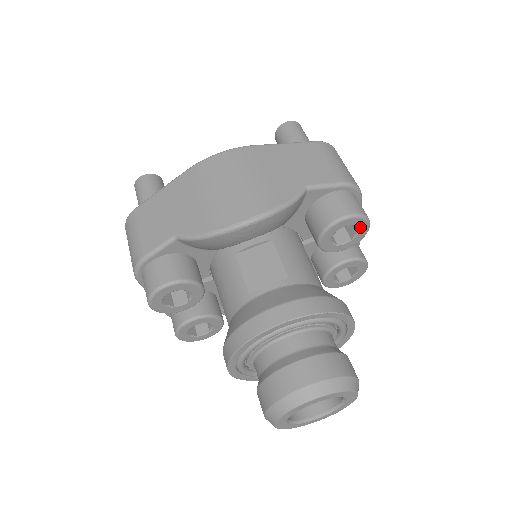
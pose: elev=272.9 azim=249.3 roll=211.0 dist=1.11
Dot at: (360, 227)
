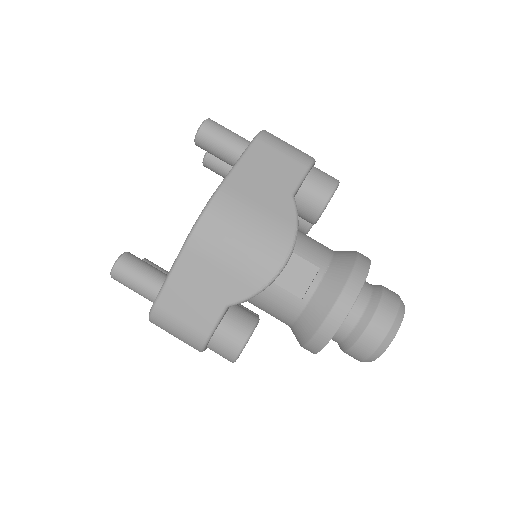
Dot at: occluded
